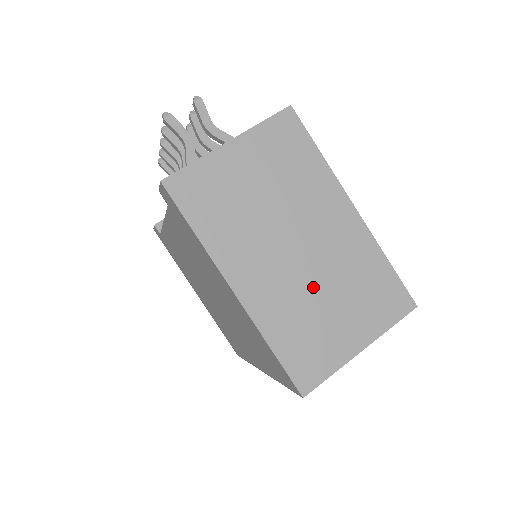
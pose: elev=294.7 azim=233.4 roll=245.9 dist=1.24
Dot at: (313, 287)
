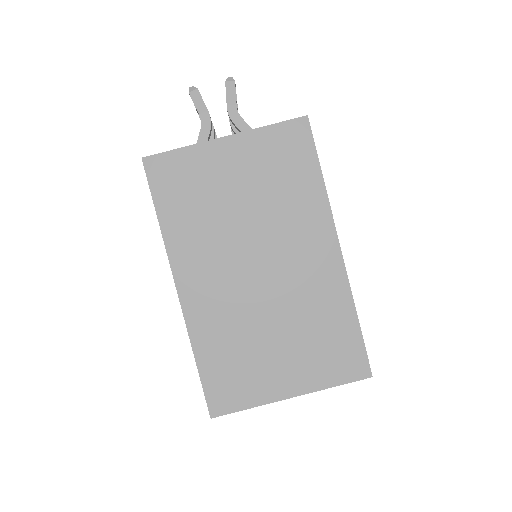
Dot at: (261, 315)
